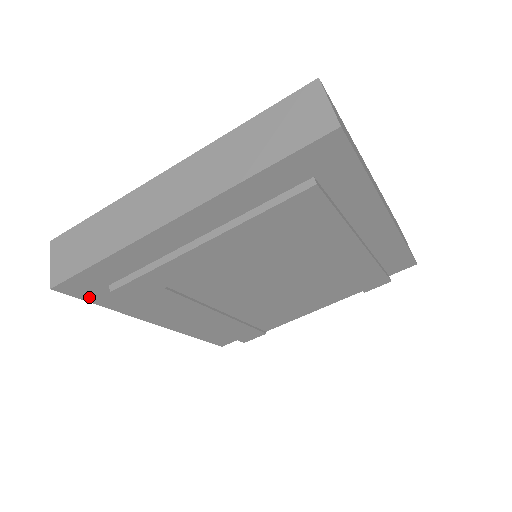
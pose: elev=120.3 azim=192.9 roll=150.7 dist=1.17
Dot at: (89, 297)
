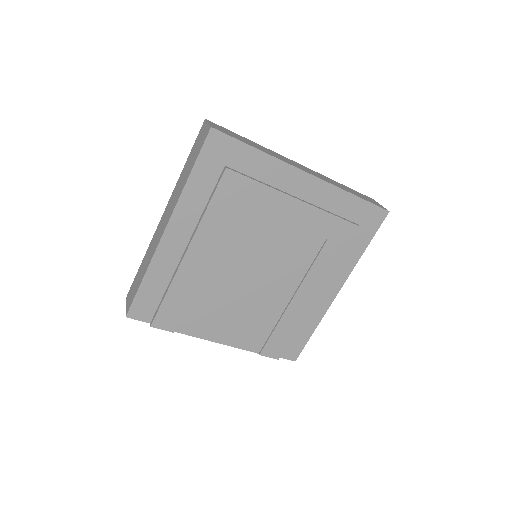
Dot at: (204, 158)
